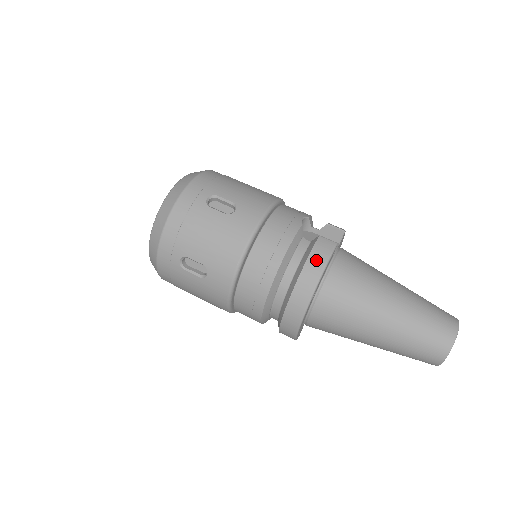
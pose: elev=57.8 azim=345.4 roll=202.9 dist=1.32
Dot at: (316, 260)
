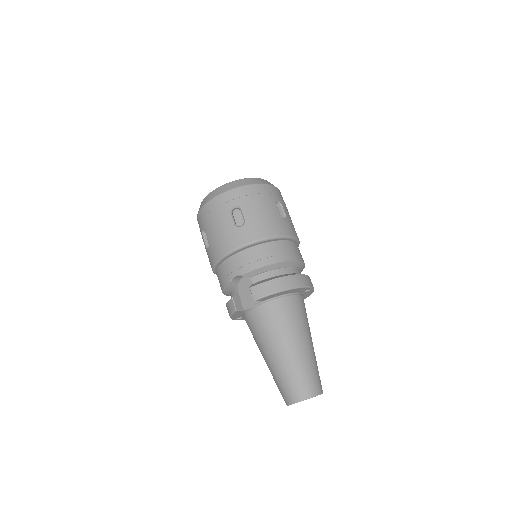
Dot at: (228, 309)
